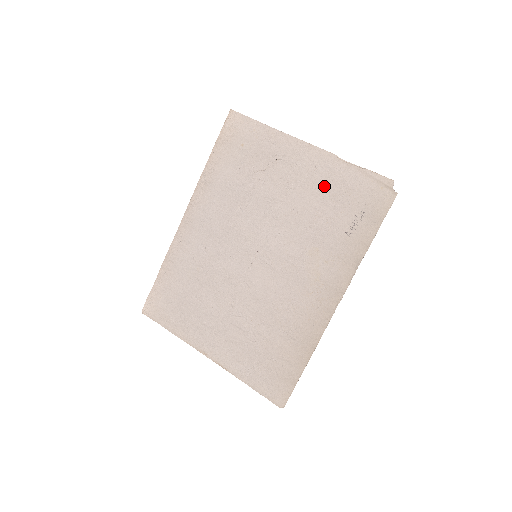
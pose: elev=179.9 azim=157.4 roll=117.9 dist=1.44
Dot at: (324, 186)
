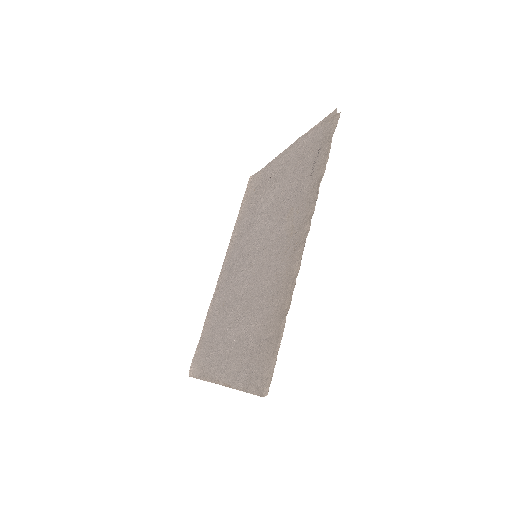
Dot at: (295, 162)
